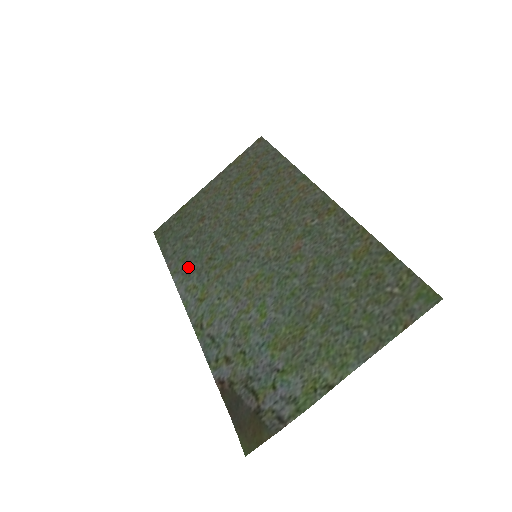
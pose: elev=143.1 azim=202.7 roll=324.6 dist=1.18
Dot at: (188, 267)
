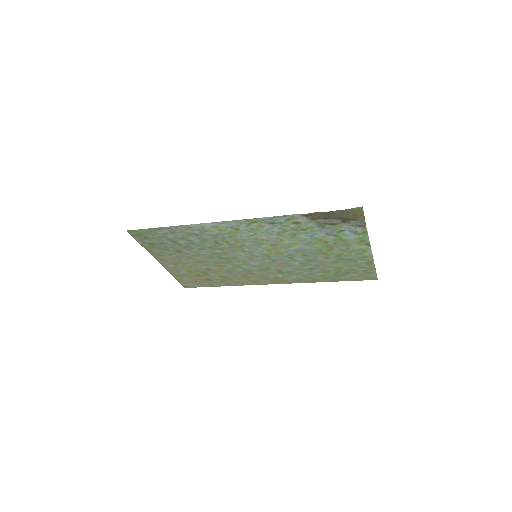
Dot at: (199, 233)
